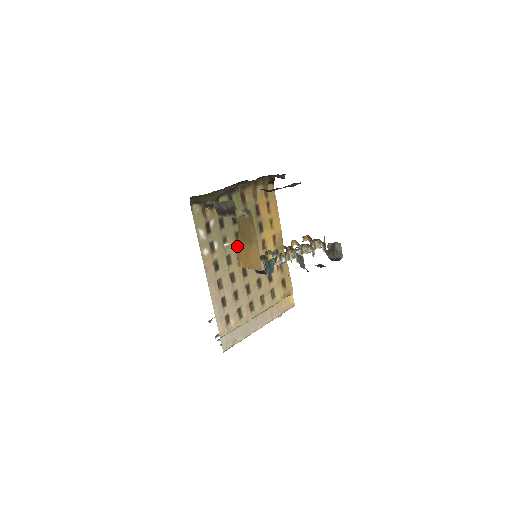
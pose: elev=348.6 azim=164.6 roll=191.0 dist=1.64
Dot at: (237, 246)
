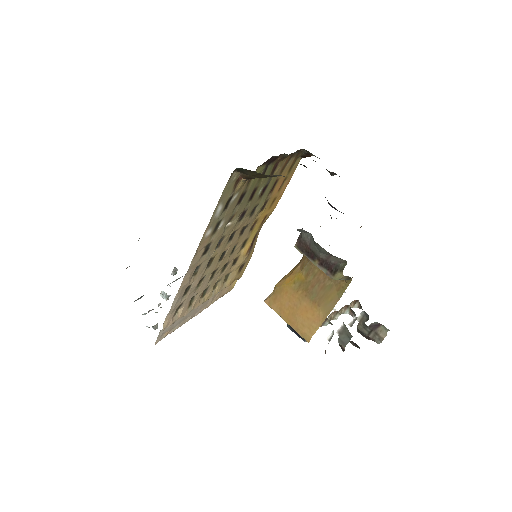
Dot at: (285, 285)
